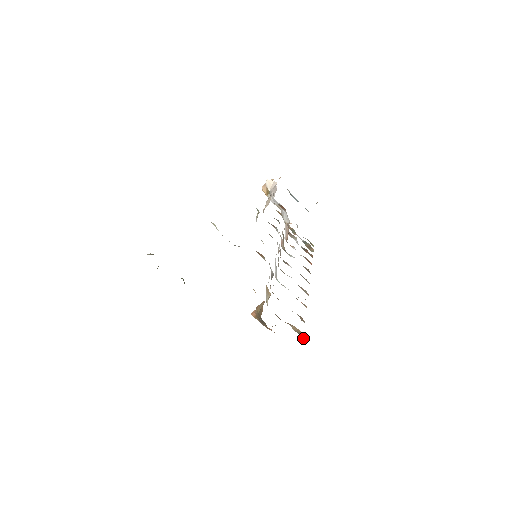
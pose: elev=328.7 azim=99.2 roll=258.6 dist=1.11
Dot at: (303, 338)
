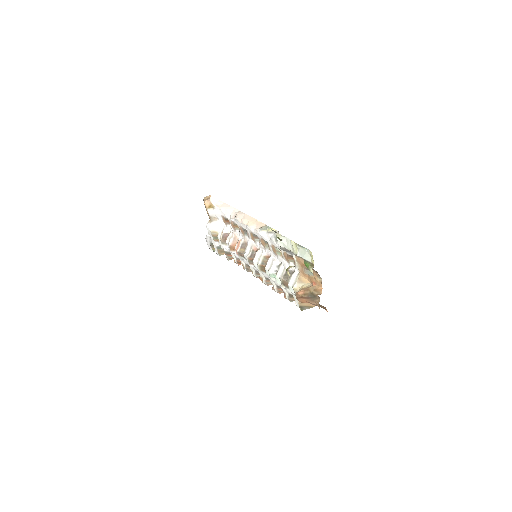
Dot at: occluded
